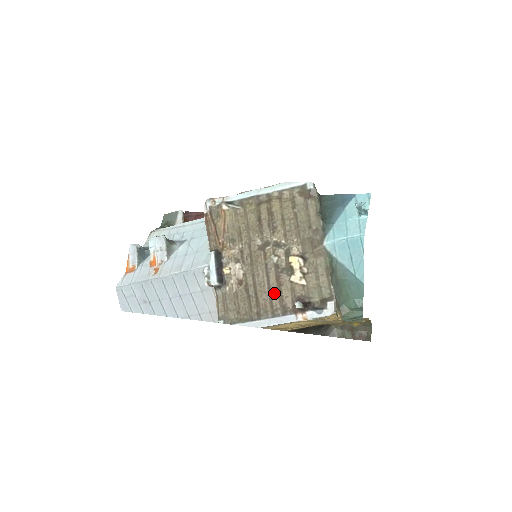
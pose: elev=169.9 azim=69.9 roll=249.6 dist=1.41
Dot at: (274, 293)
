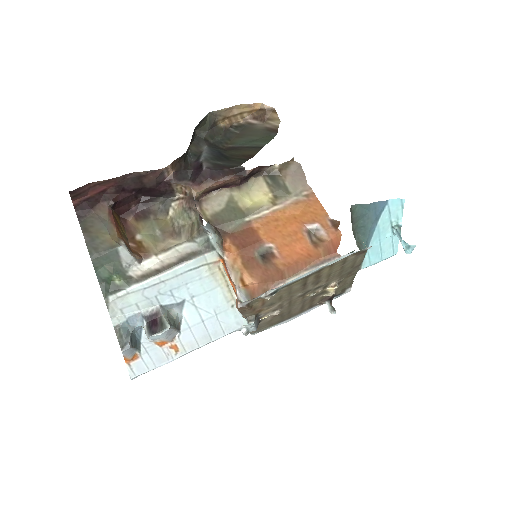
Dot at: (306, 306)
